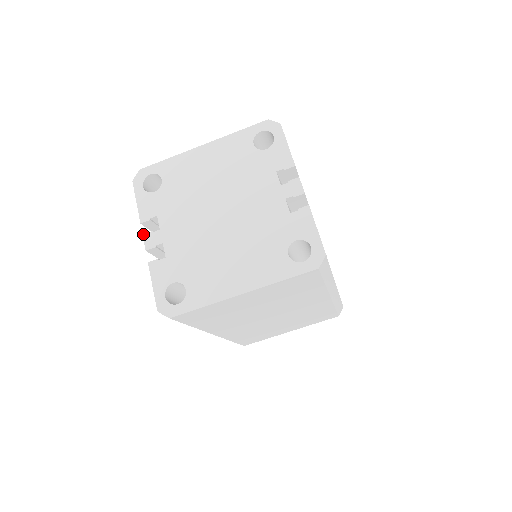
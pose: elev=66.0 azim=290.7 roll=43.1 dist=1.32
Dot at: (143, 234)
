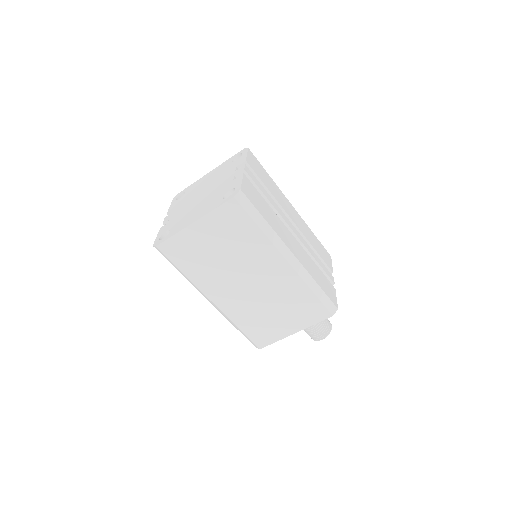
Dot at: (165, 217)
